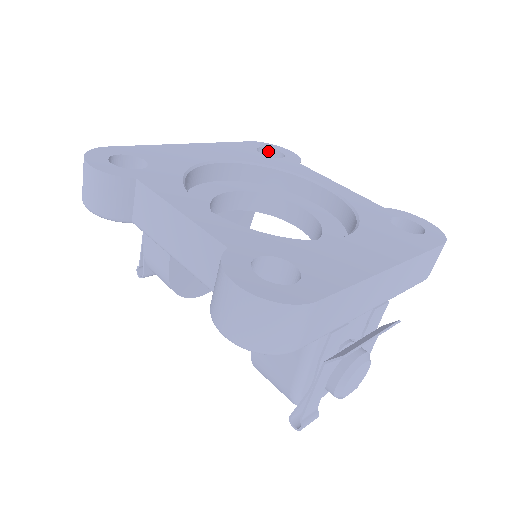
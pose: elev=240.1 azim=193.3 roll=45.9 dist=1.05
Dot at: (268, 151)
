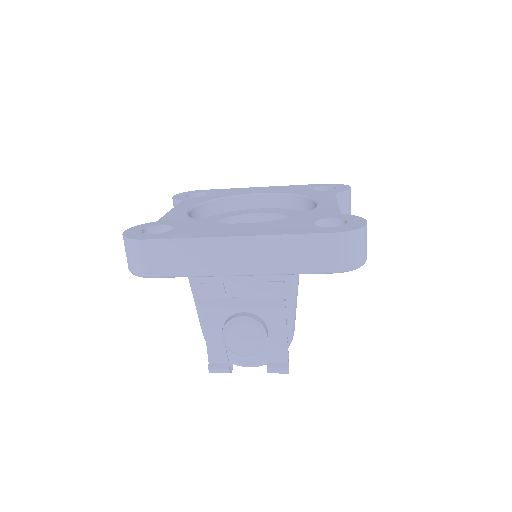
Dot at: (332, 189)
